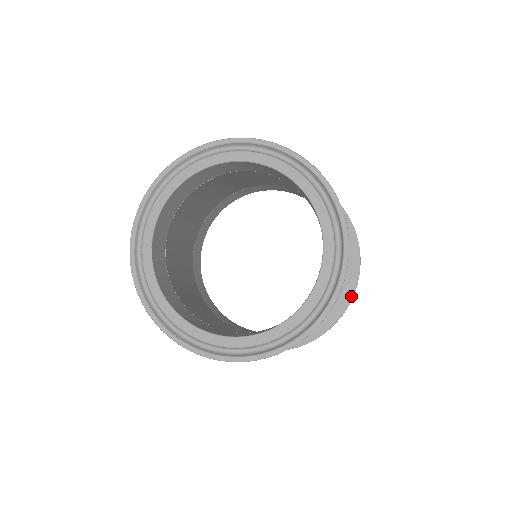
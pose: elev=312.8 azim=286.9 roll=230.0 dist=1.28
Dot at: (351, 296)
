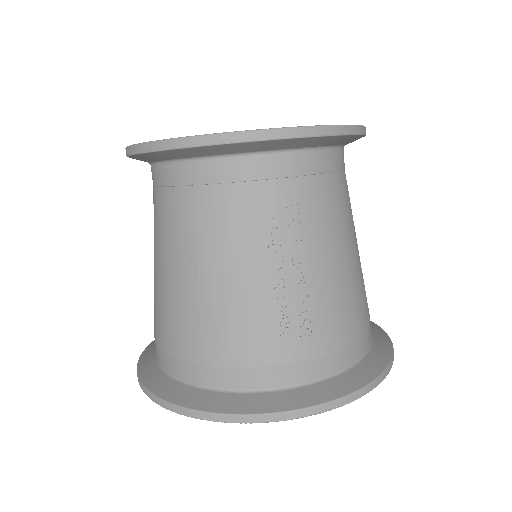
Dot at: (279, 409)
